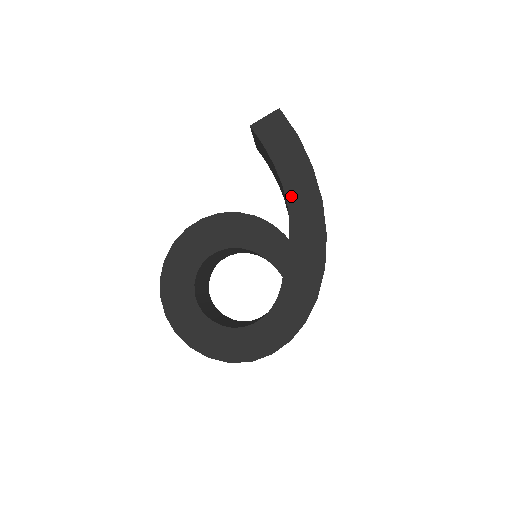
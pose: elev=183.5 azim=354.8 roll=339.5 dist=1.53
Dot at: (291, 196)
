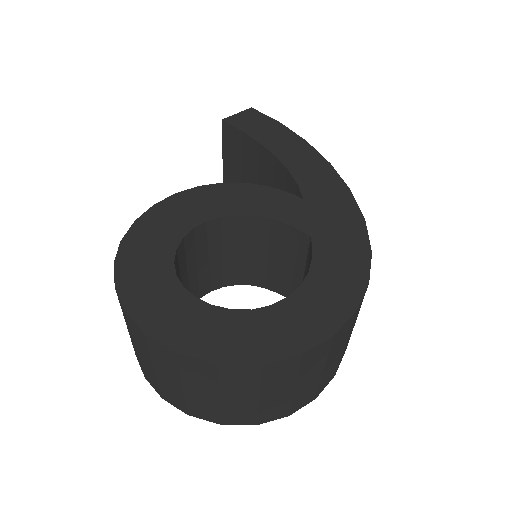
Dot at: (290, 163)
